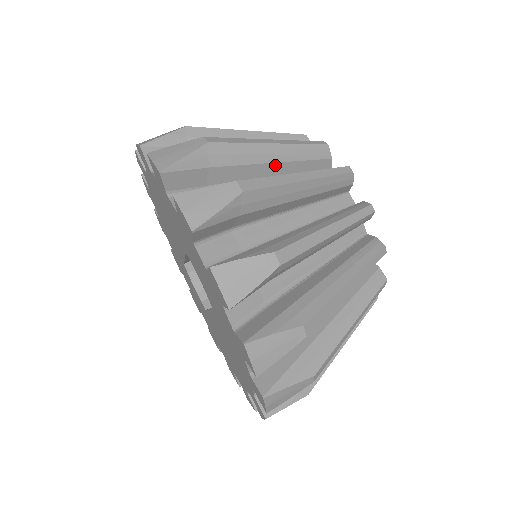
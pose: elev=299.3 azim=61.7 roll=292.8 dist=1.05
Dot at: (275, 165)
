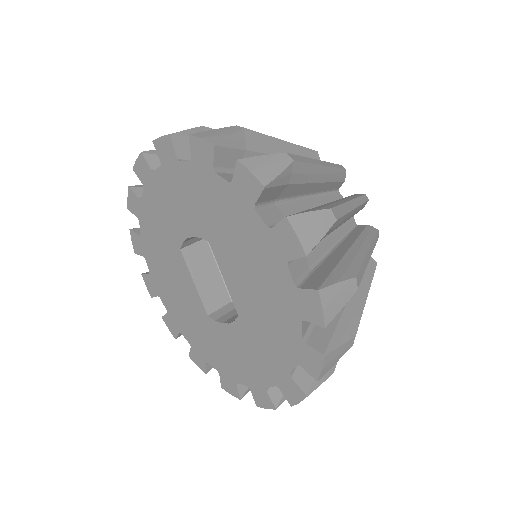
Dot at: occluded
